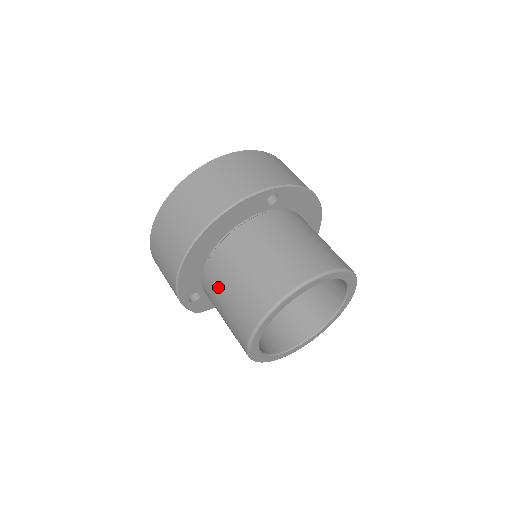
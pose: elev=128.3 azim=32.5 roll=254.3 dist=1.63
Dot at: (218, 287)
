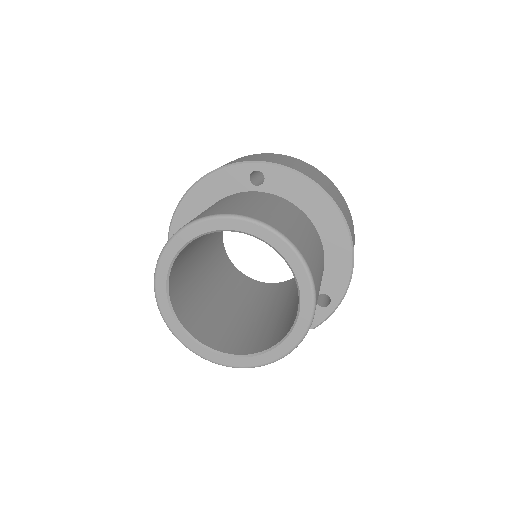
Dot at: occluded
